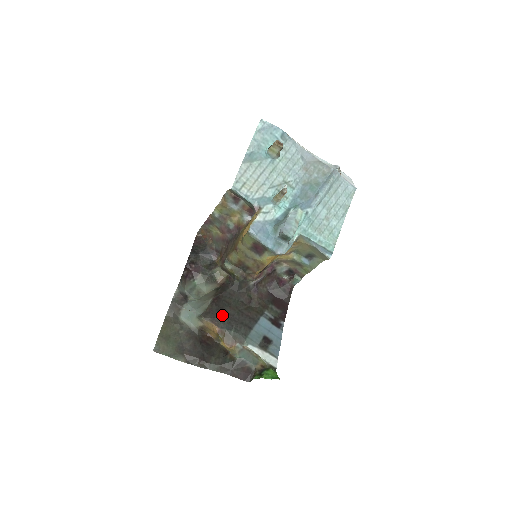
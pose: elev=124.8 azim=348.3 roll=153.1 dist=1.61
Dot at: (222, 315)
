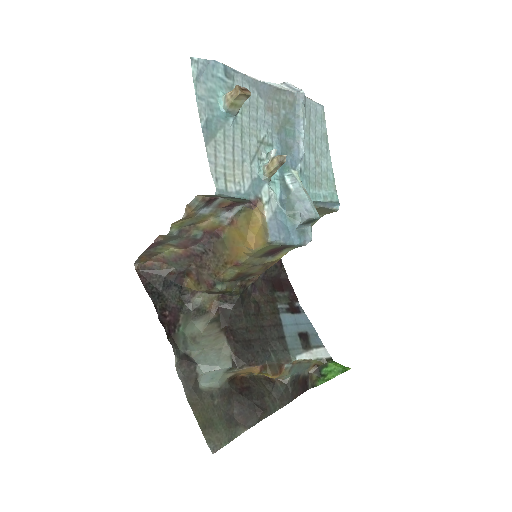
Dot at: (251, 348)
